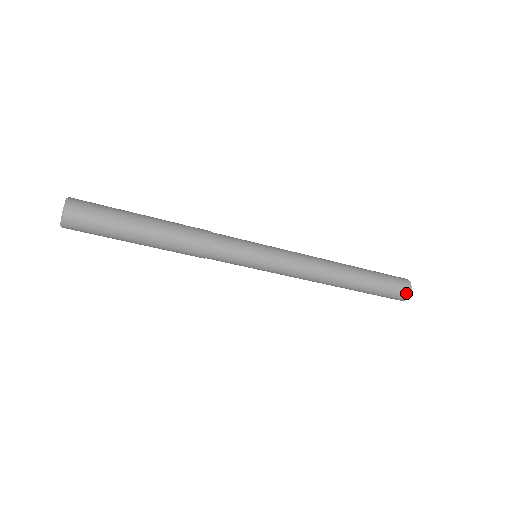
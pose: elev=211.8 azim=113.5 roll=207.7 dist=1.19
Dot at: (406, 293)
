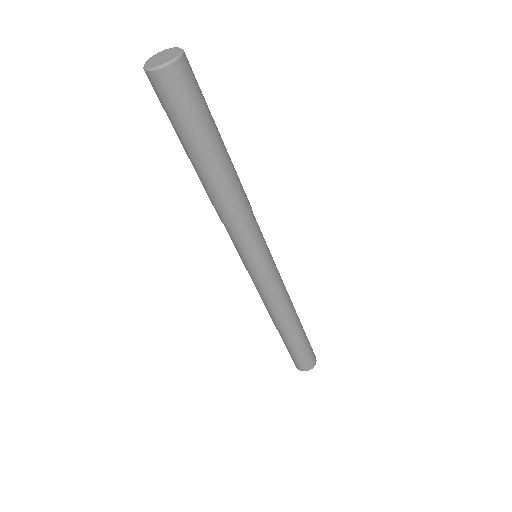
Dot at: (313, 363)
